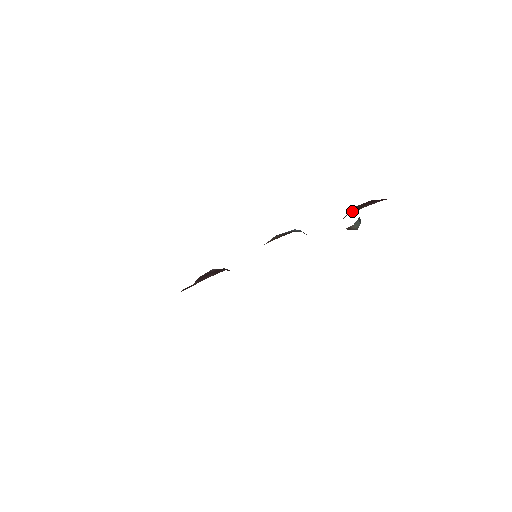
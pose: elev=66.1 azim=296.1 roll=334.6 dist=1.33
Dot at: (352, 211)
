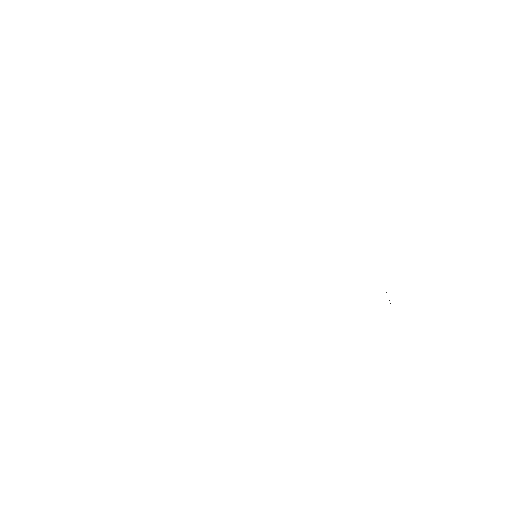
Dot at: occluded
